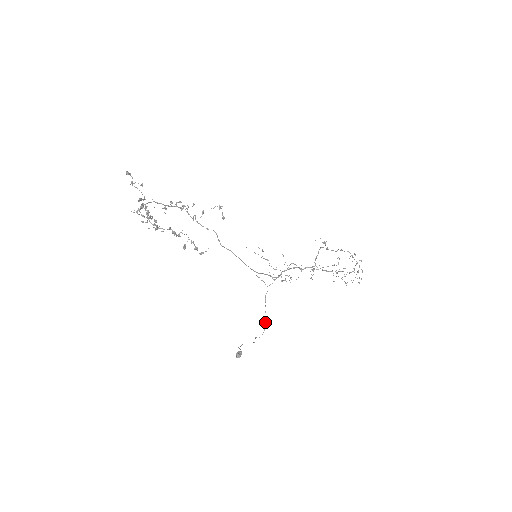
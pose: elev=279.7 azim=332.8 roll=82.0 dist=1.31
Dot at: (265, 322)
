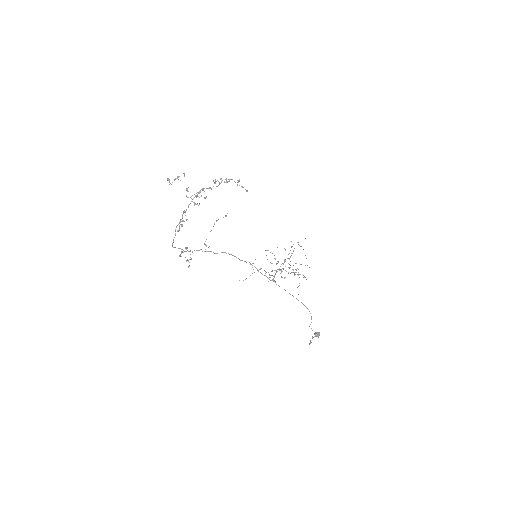
Dot at: (303, 304)
